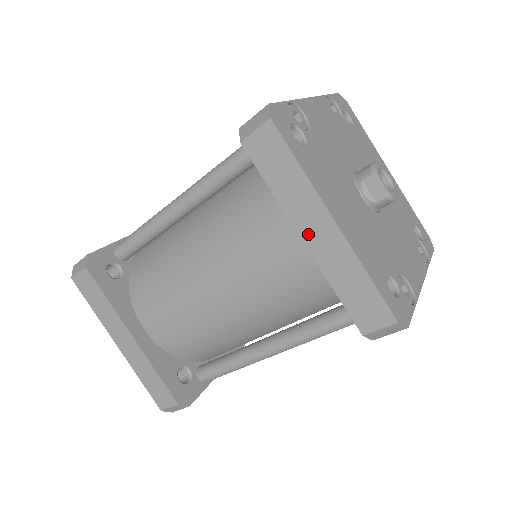
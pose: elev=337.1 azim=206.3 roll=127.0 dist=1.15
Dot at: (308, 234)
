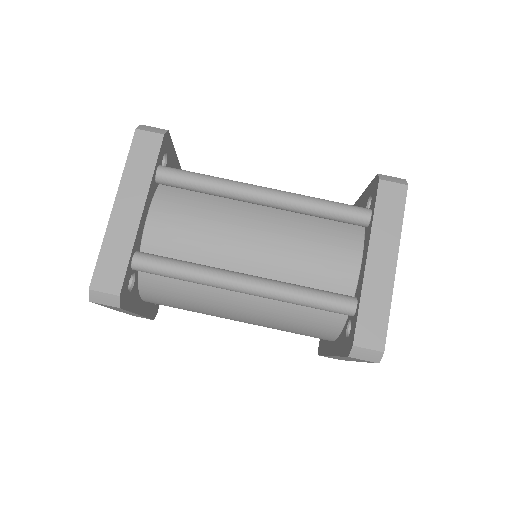
Dot at: (337, 357)
